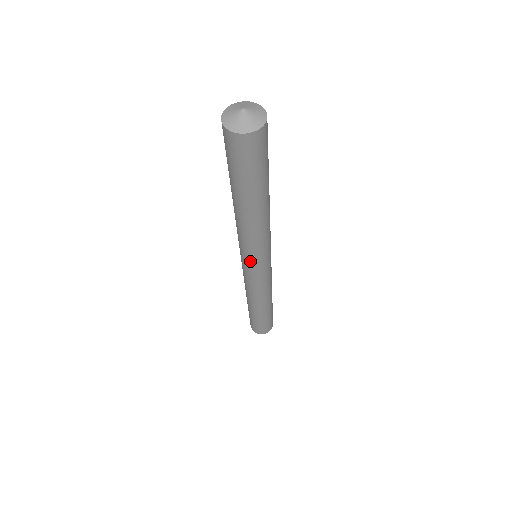
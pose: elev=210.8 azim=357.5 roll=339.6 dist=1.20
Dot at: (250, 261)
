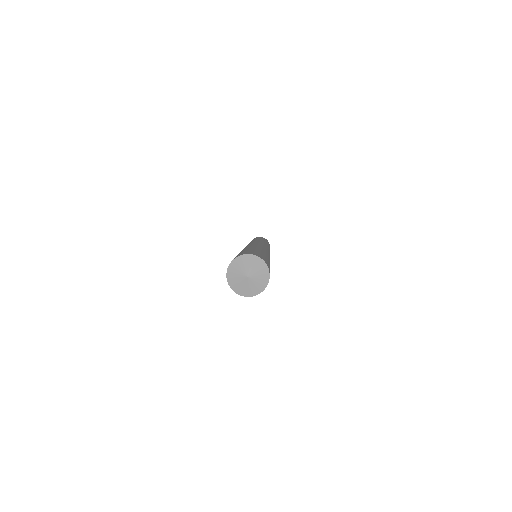
Dot at: occluded
